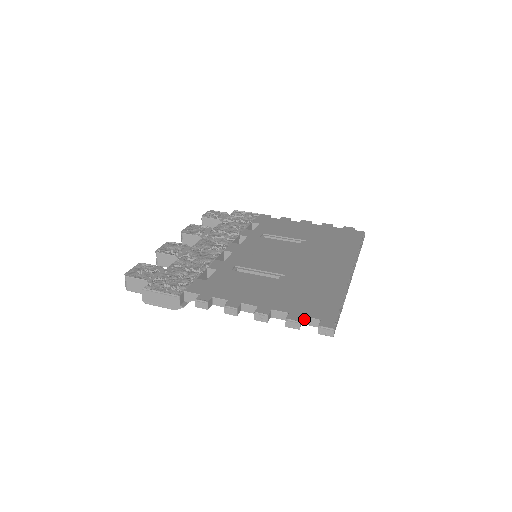
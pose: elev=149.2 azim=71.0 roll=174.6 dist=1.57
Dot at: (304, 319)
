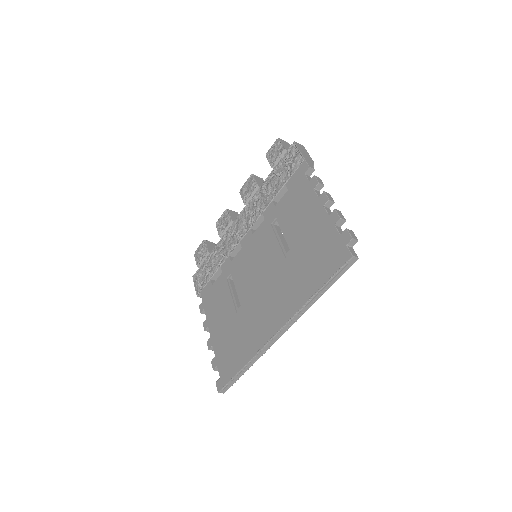
Dot at: (219, 367)
